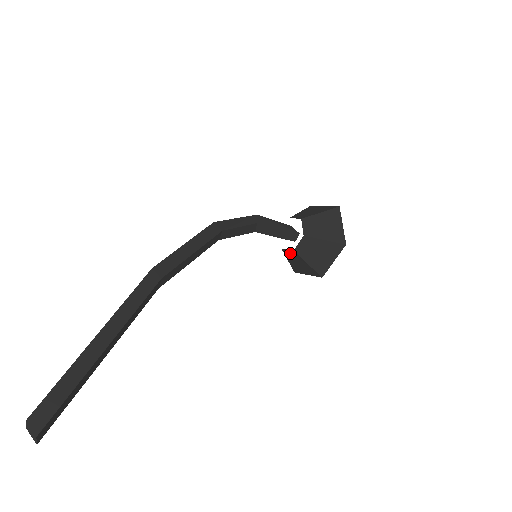
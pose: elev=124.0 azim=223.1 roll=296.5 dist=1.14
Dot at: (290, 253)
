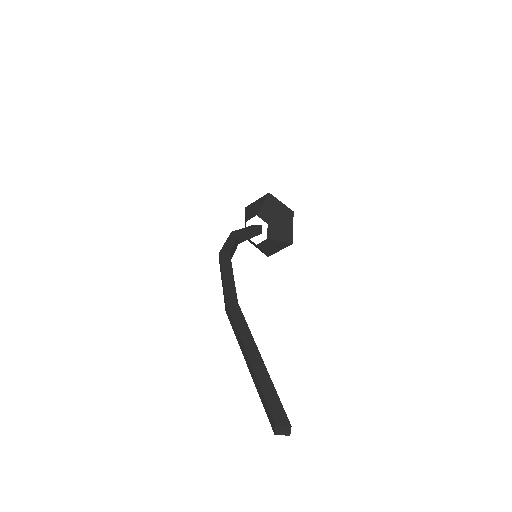
Dot at: (264, 243)
